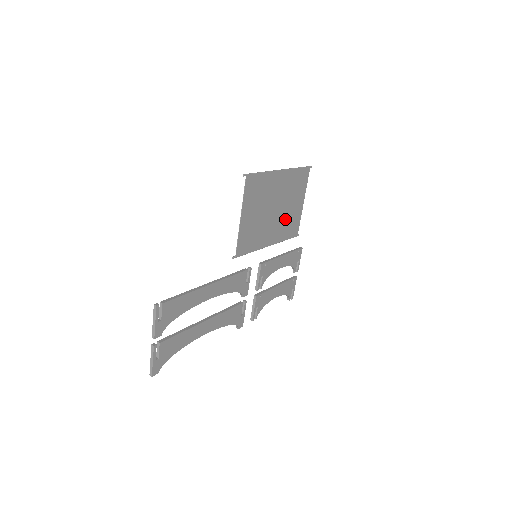
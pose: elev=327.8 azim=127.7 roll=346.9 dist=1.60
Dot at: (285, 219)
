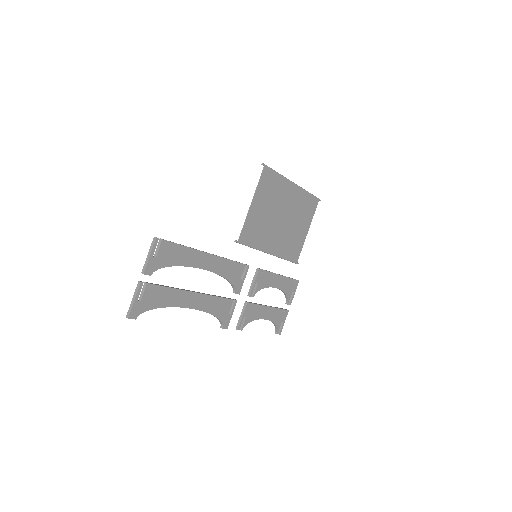
Dot at: (289, 236)
